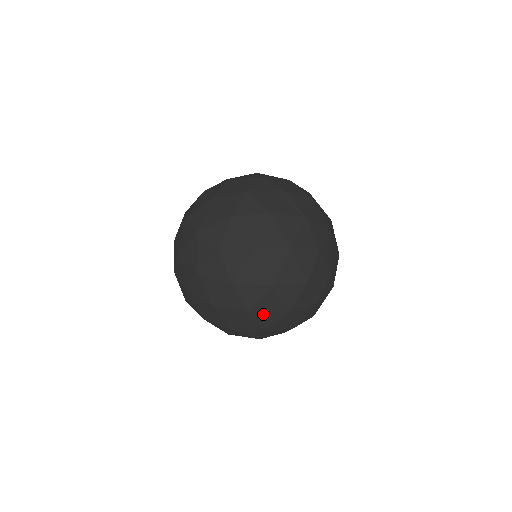
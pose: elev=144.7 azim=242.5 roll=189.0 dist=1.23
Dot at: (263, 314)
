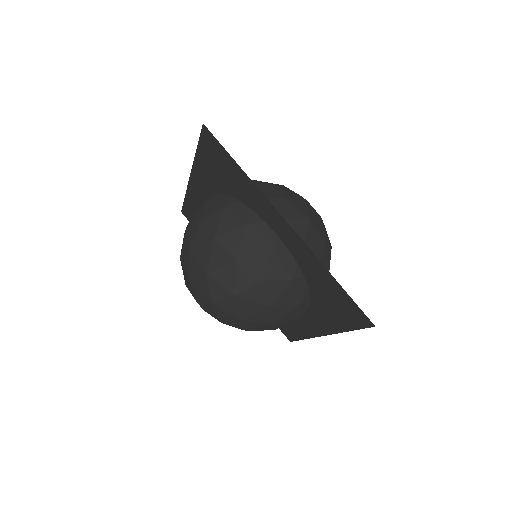
Dot at: (212, 204)
